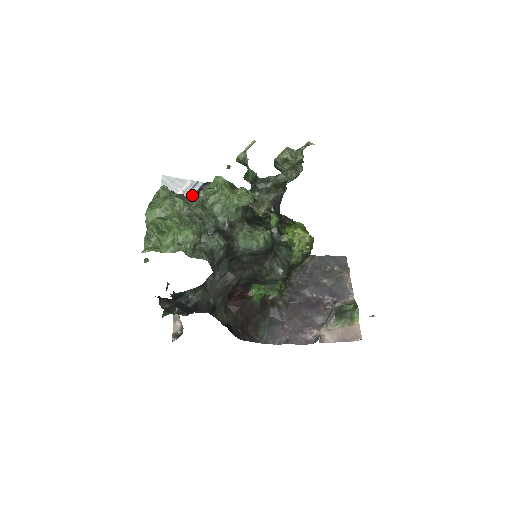
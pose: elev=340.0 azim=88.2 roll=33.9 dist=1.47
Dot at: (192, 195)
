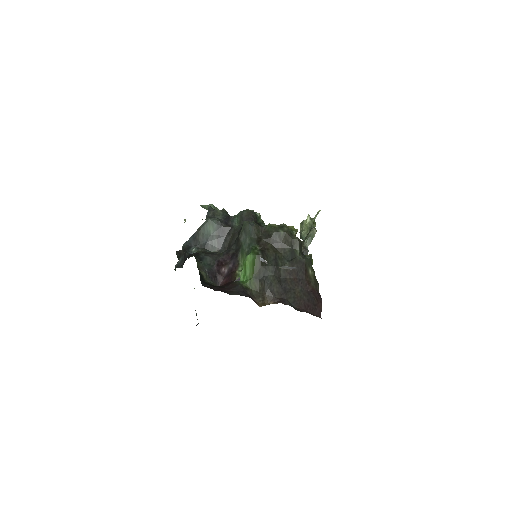
Dot at: occluded
